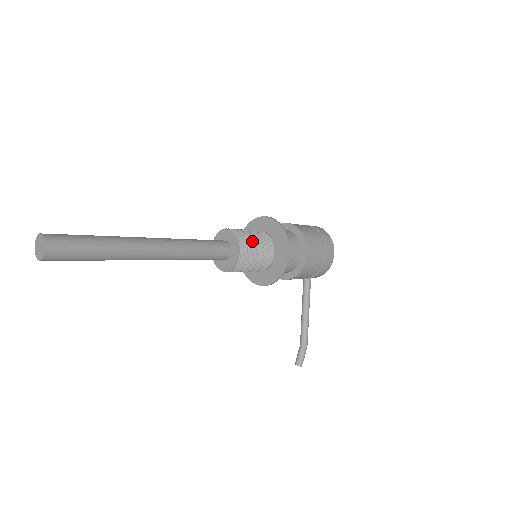
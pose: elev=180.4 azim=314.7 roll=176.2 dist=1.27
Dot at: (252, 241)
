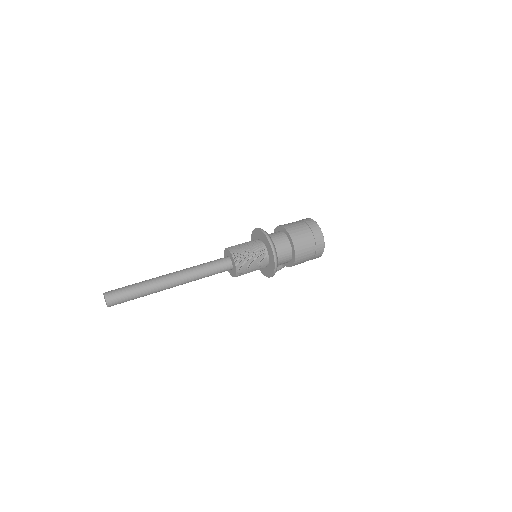
Dot at: (248, 269)
